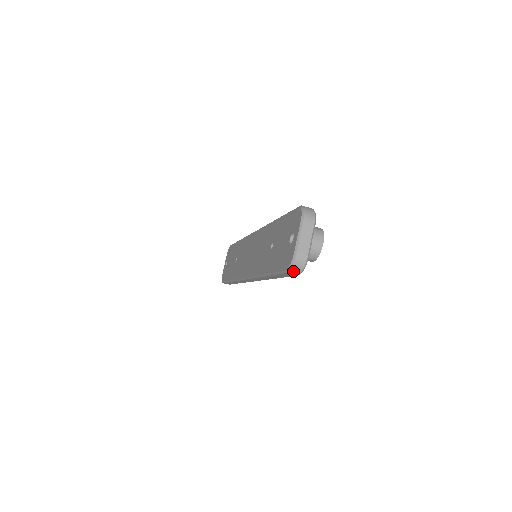
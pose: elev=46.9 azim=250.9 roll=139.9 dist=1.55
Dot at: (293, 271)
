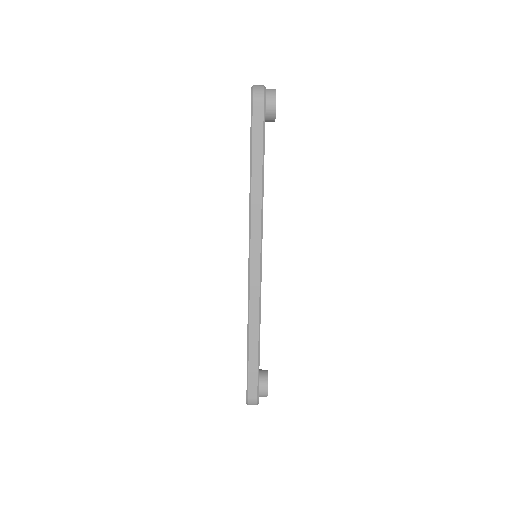
Dot at: (256, 95)
